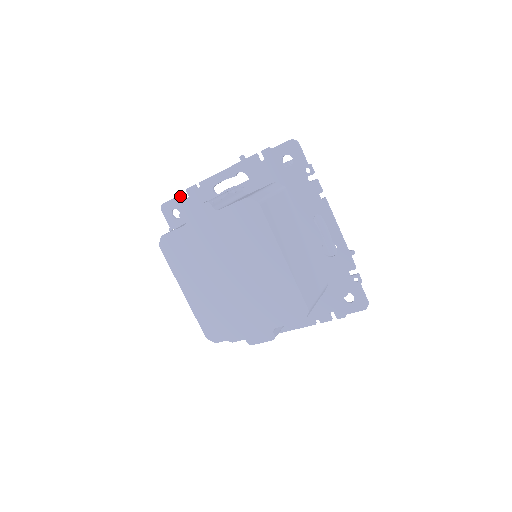
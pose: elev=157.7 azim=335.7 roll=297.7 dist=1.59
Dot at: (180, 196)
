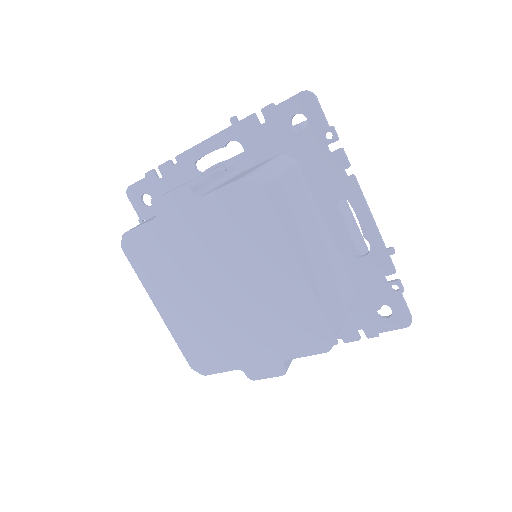
Dot at: (150, 176)
